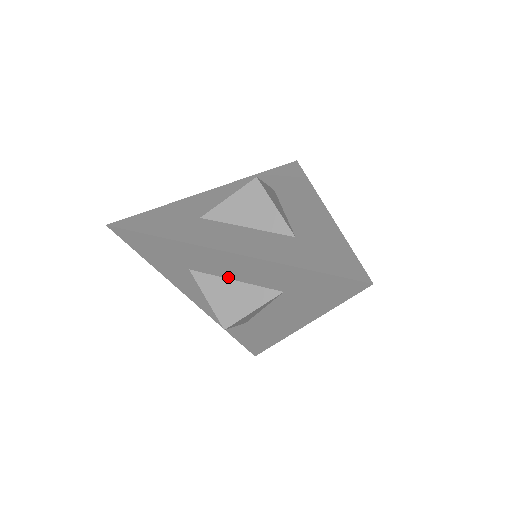
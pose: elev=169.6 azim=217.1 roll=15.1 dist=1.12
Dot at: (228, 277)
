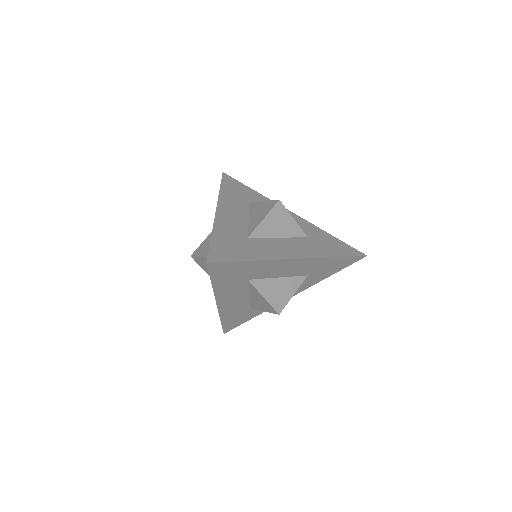
Dot at: (276, 277)
